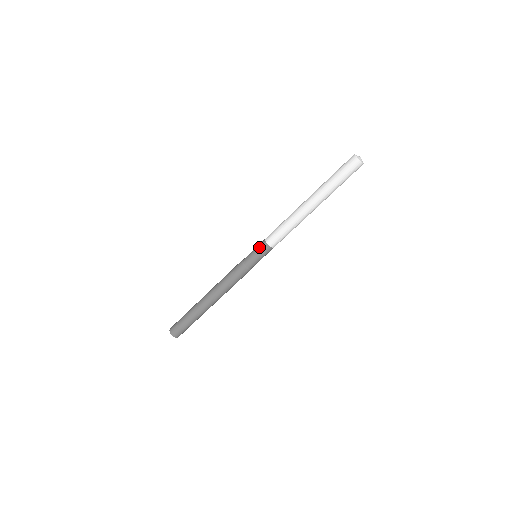
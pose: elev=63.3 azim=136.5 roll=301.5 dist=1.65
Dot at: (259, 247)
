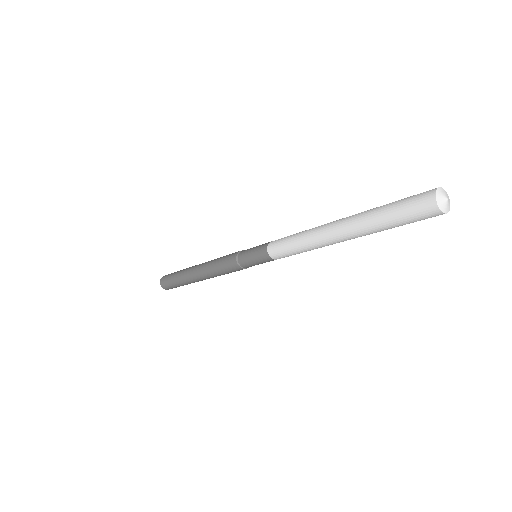
Dot at: (259, 257)
